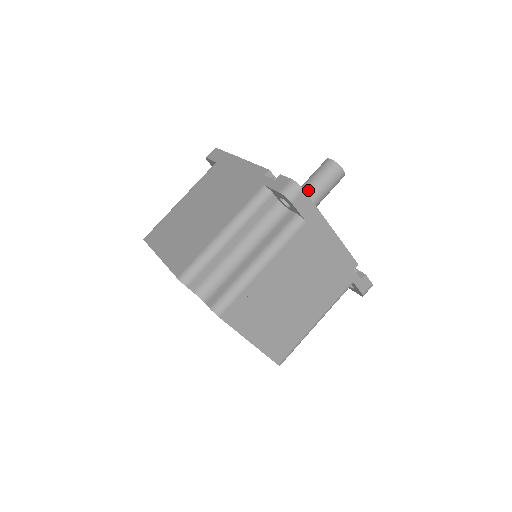
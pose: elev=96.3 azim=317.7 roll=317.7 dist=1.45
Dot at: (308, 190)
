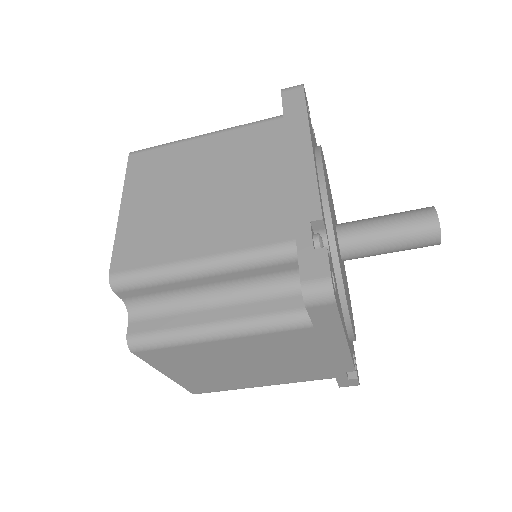
Dot at: occluded
